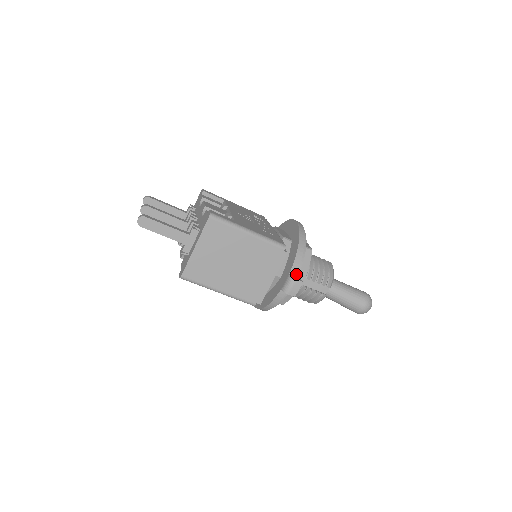
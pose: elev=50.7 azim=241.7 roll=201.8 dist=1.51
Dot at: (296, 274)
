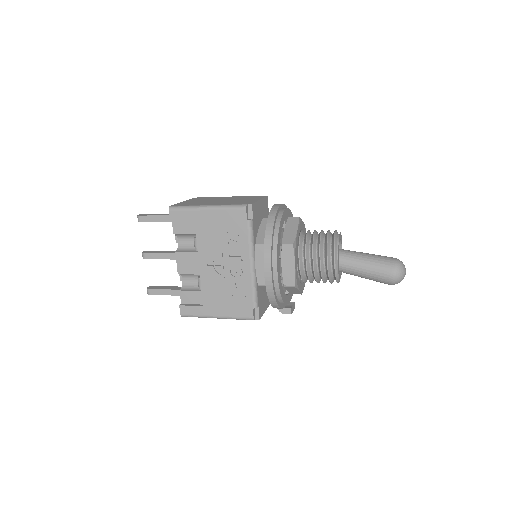
Dot at: occluded
